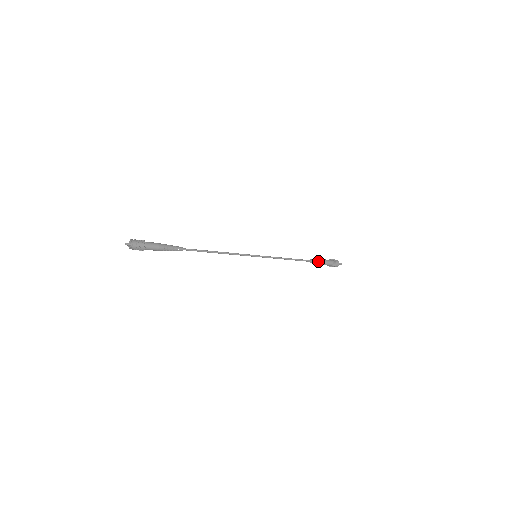
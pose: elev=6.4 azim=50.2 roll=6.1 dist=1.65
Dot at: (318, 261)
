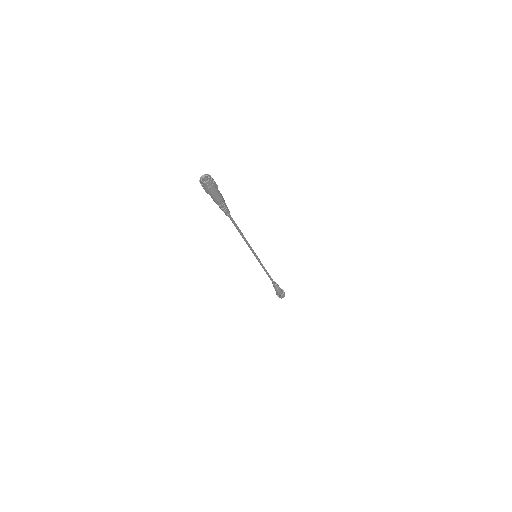
Dot at: (277, 284)
